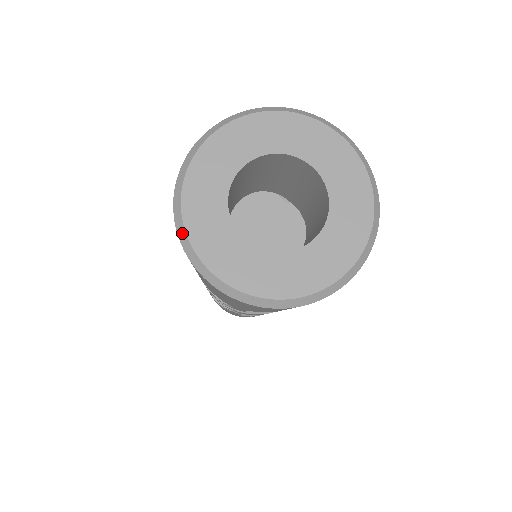
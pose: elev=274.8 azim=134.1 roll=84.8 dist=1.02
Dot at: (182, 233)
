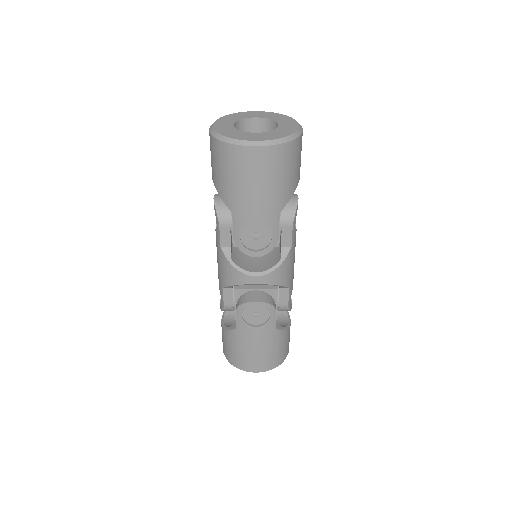
Dot at: (234, 141)
